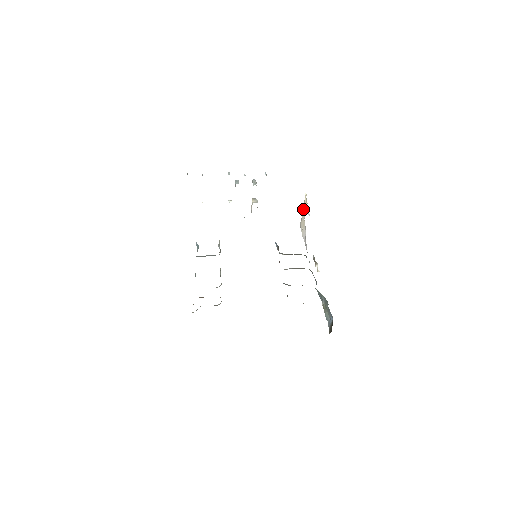
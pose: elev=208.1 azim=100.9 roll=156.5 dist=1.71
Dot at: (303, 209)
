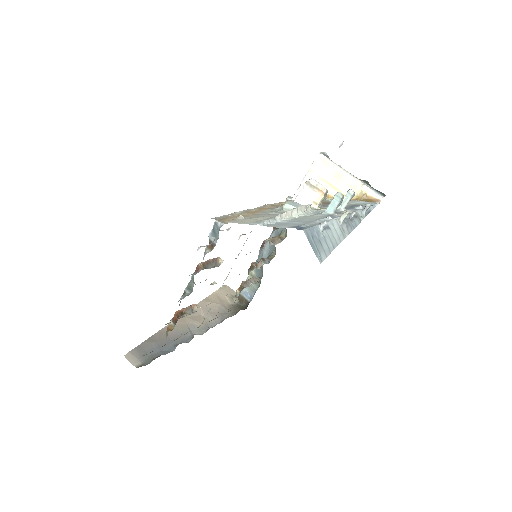
Dot at: (342, 174)
